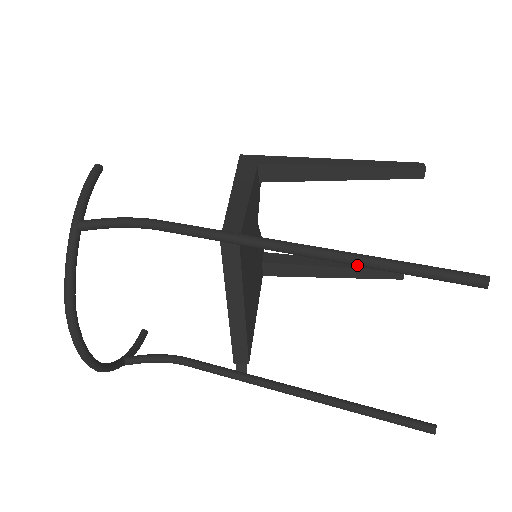
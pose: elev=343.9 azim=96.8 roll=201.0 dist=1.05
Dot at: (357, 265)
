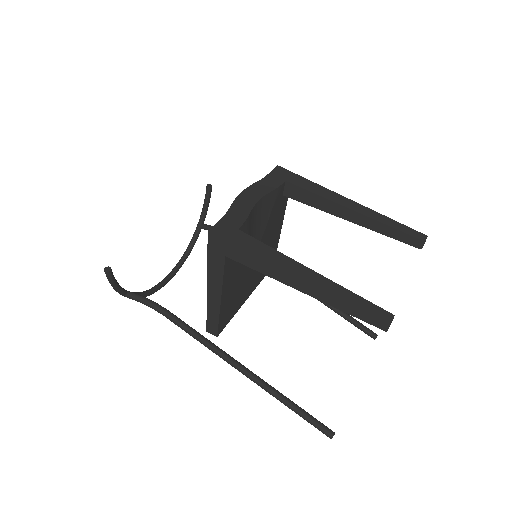
Dot at: (274, 393)
